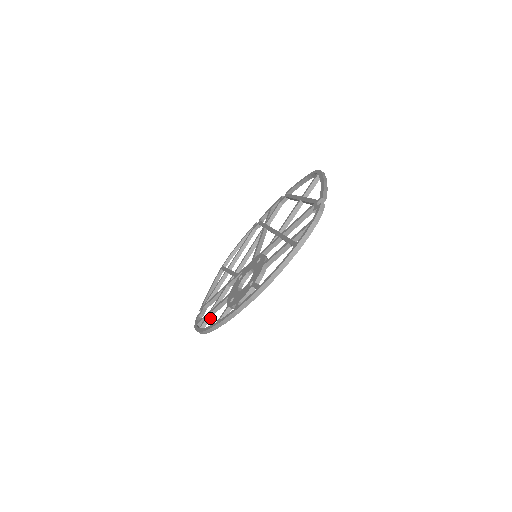
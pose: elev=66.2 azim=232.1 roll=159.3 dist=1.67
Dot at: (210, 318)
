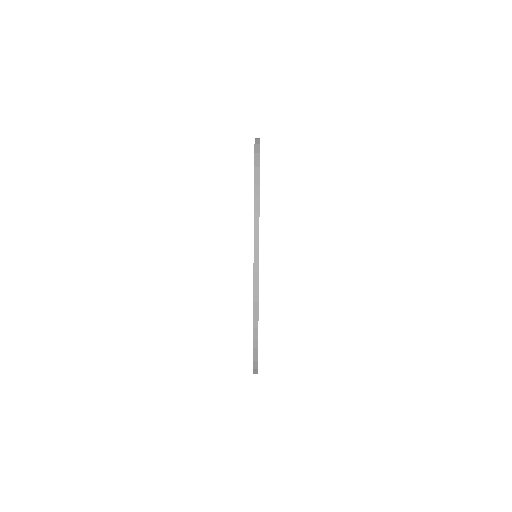
Dot at: occluded
